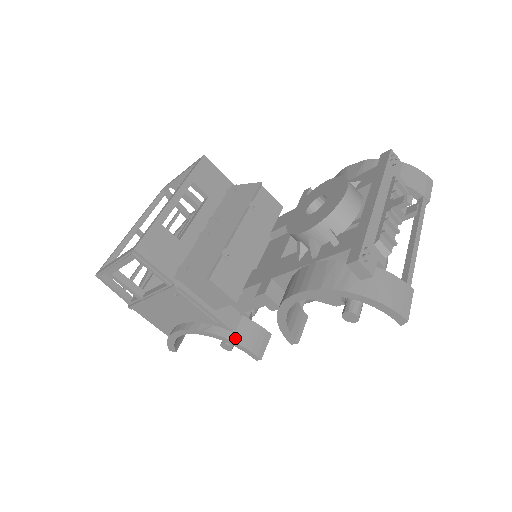
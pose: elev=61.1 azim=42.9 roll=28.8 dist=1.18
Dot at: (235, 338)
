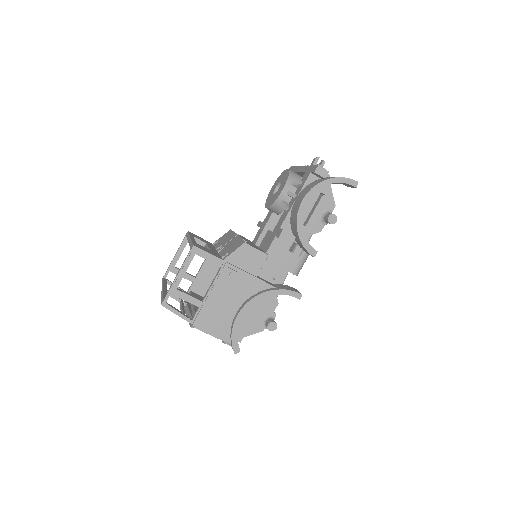
Dot at: (279, 288)
